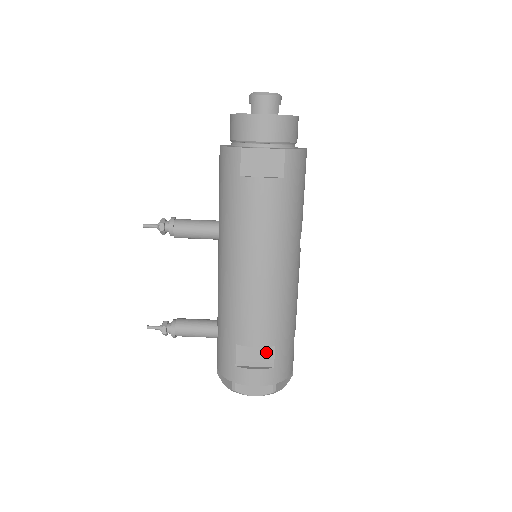
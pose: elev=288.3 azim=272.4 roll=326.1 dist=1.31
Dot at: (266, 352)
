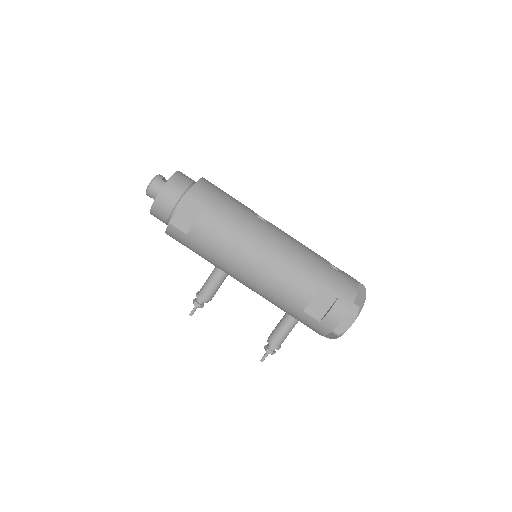
Dot at: (323, 294)
